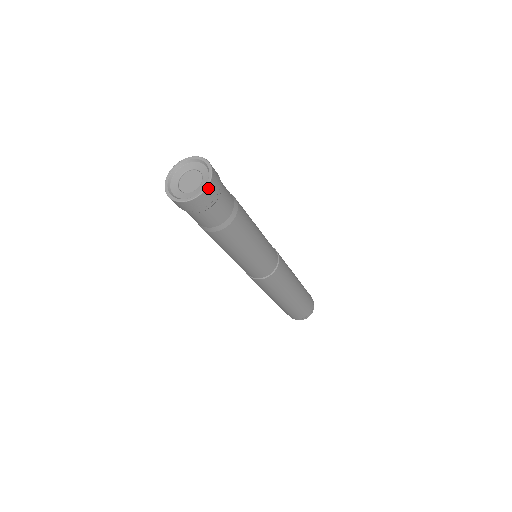
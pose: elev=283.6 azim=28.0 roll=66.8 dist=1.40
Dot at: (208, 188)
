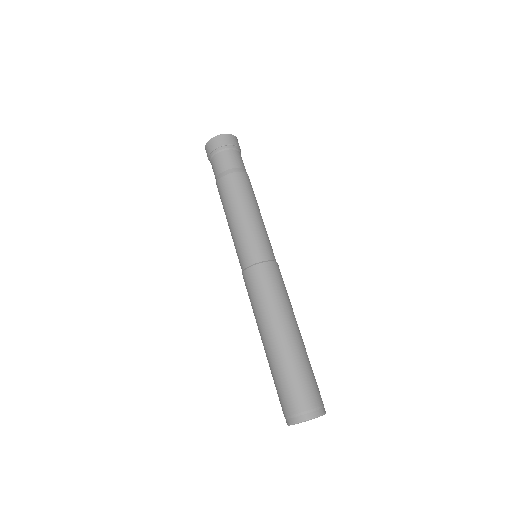
Dot at: (222, 136)
